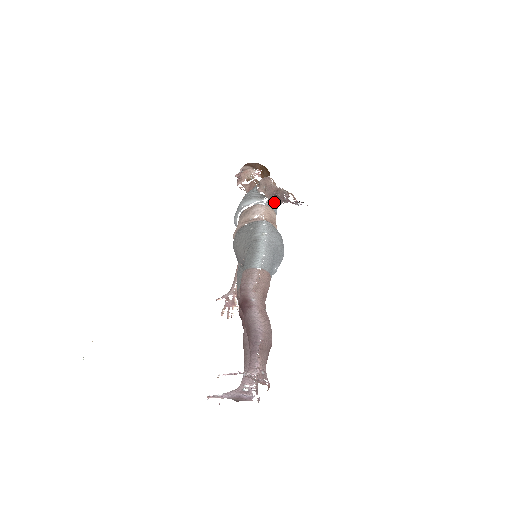
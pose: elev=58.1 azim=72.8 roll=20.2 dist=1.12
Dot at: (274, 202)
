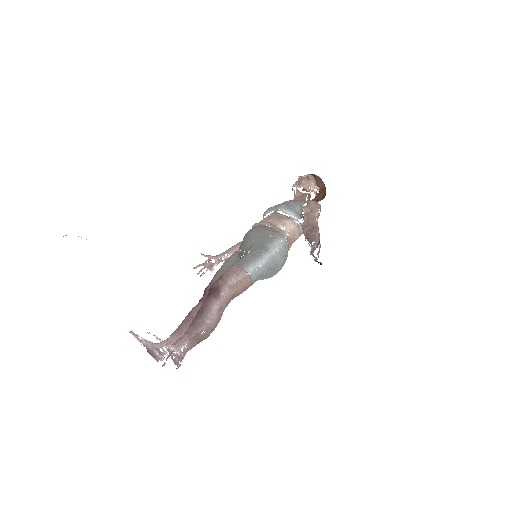
Dot at: (304, 233)
